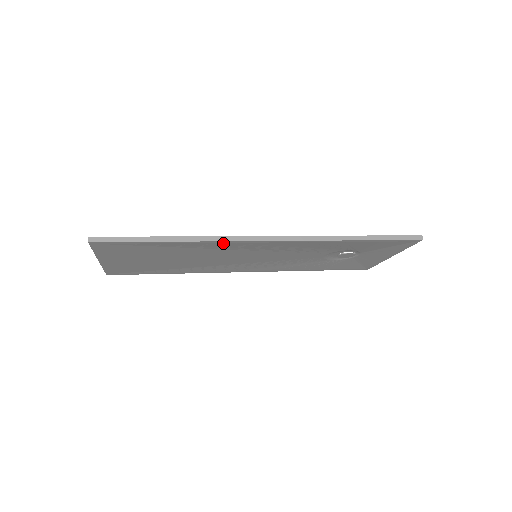
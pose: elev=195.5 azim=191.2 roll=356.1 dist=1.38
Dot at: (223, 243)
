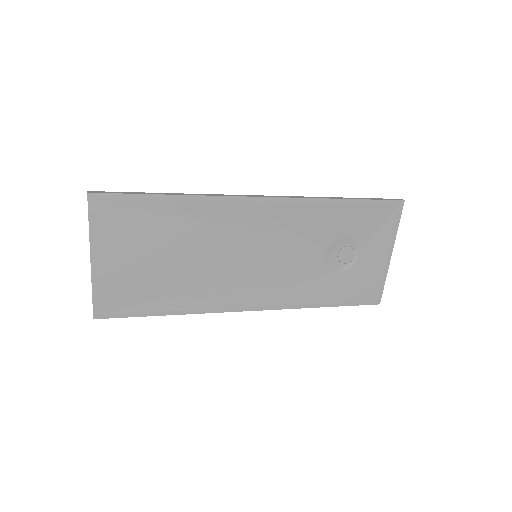
Dot at: (220, 203)
